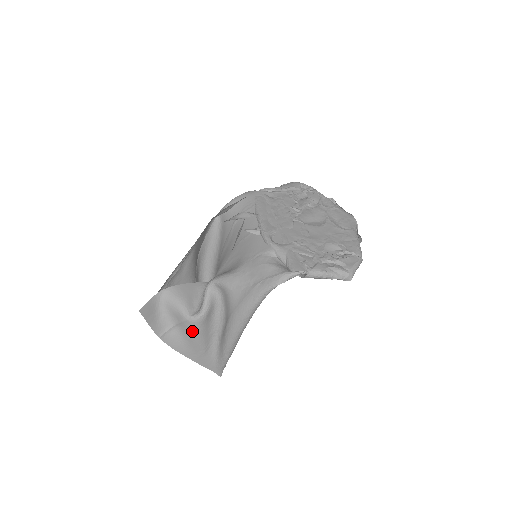
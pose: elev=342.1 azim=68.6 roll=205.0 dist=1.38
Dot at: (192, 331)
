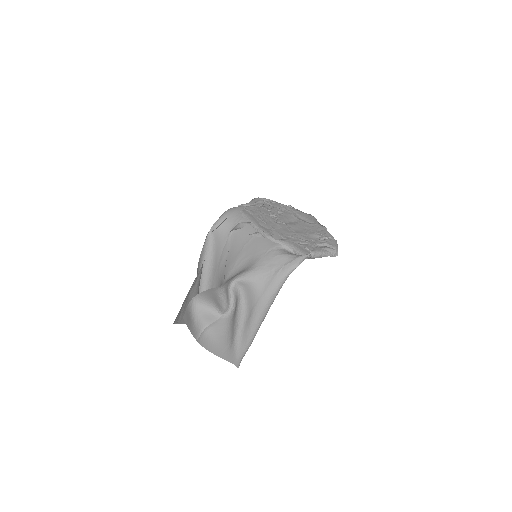
Dot at: (224, 327)
